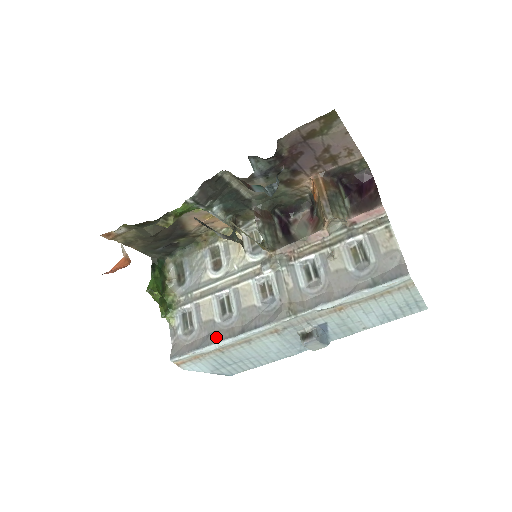
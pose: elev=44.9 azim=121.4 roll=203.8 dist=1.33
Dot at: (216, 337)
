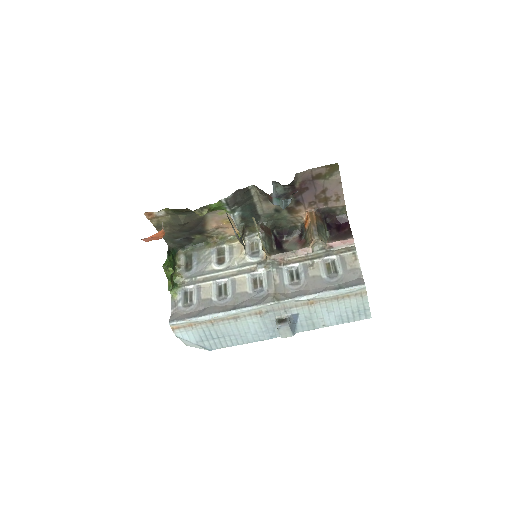
Dot at: (211, 310)
